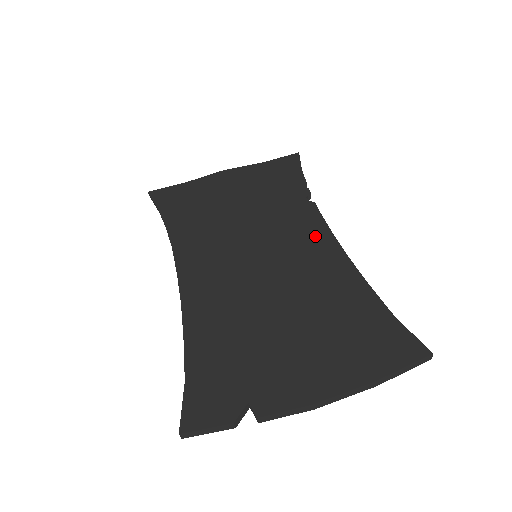
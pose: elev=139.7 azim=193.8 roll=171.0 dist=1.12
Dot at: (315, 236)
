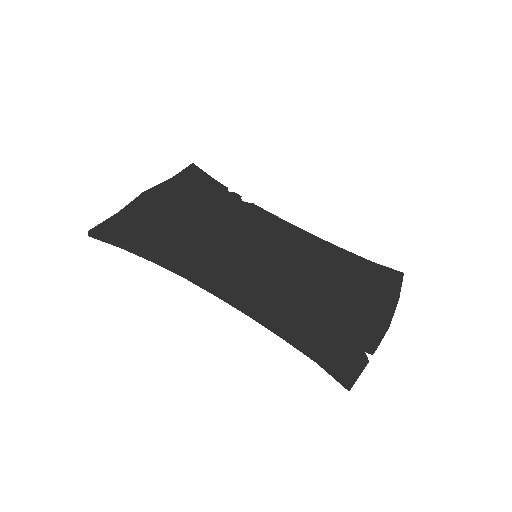
Dot at: (280, 228)
